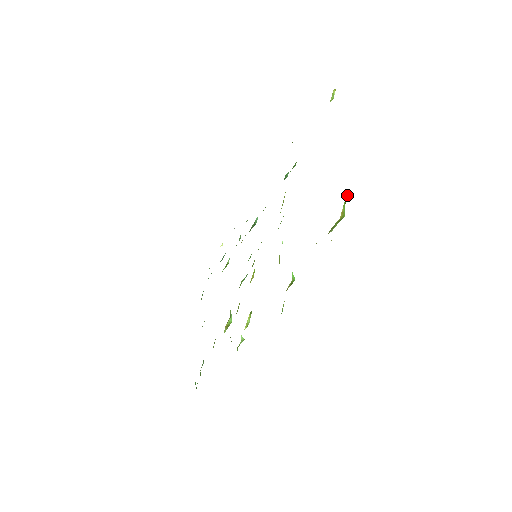
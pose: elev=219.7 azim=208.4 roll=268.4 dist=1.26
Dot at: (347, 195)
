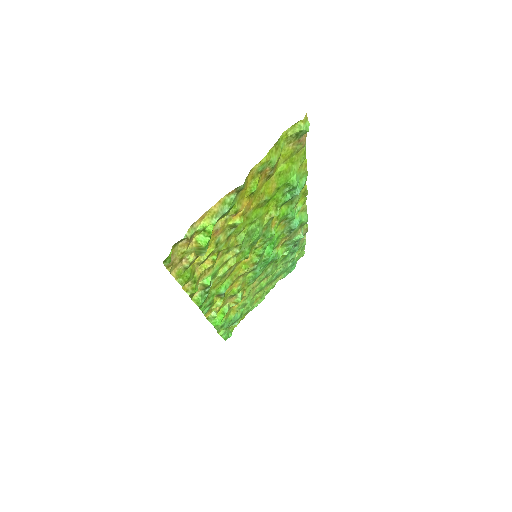
Dot at: (210, 229)
